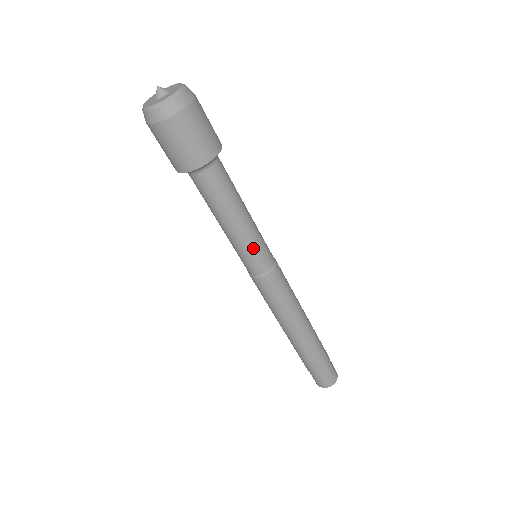
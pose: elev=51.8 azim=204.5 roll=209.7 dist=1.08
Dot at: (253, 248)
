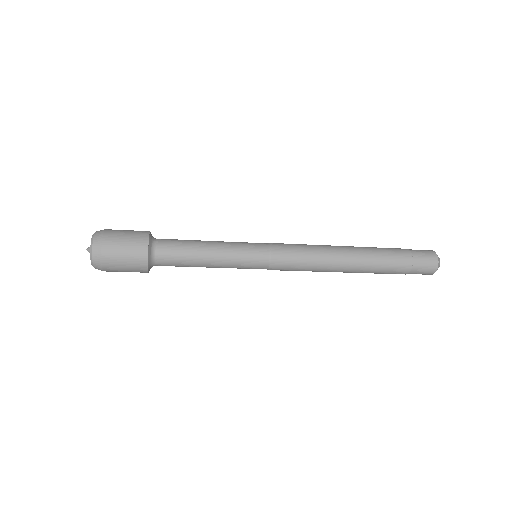
Dot at: occluded
